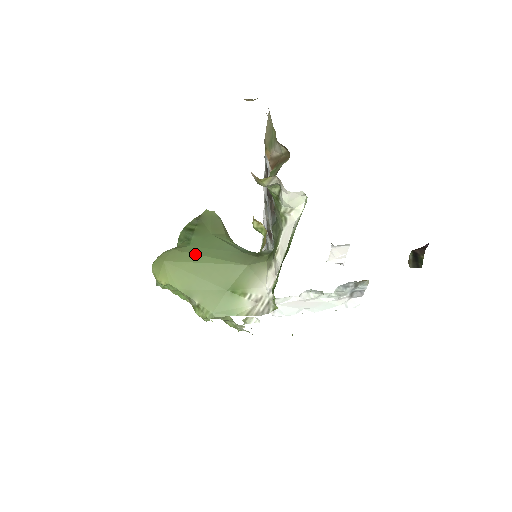
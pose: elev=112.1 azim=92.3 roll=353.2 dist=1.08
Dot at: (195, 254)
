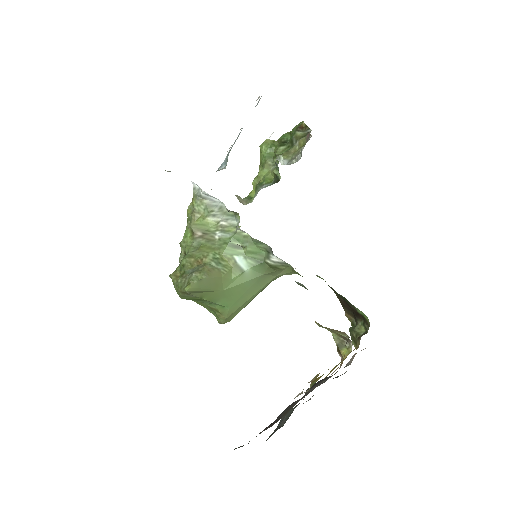
Dot at: (241, 306)
